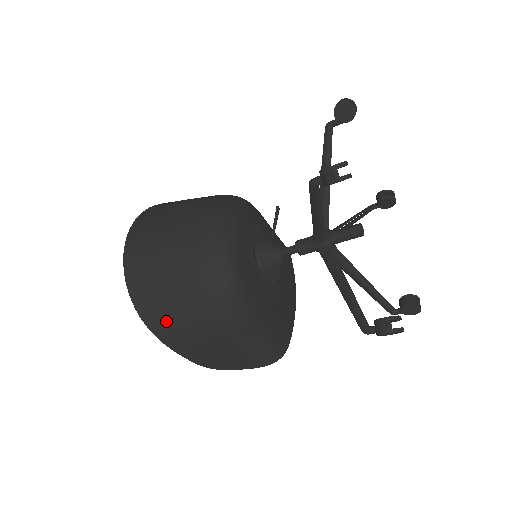
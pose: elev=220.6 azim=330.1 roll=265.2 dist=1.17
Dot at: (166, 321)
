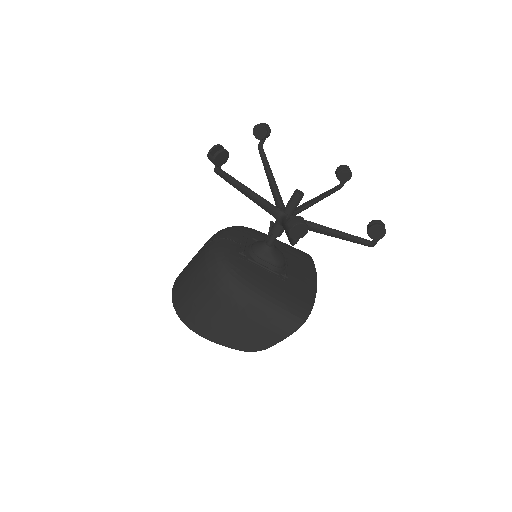
Dot at: (201, 321)
